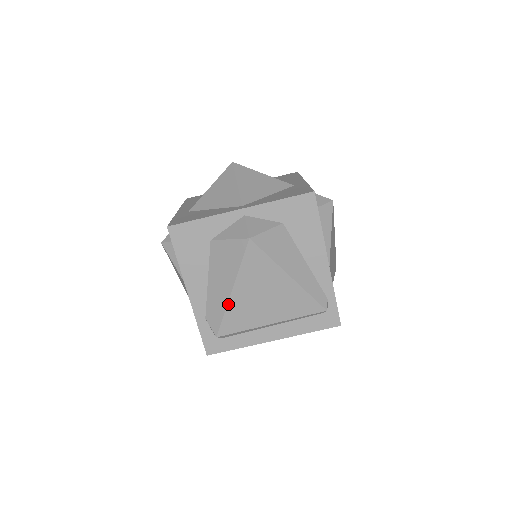
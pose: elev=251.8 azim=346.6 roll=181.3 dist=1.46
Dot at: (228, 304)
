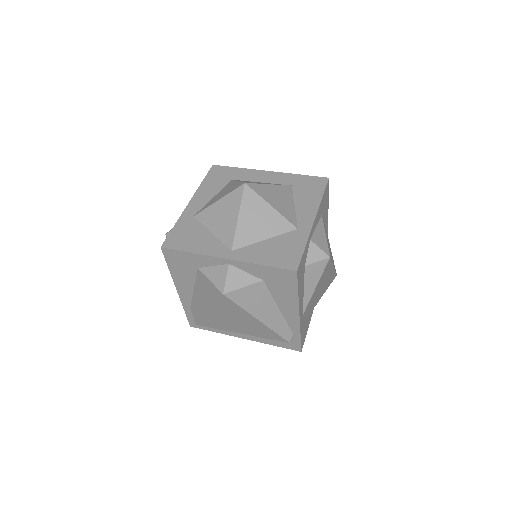
Dot at: (205, 315)
